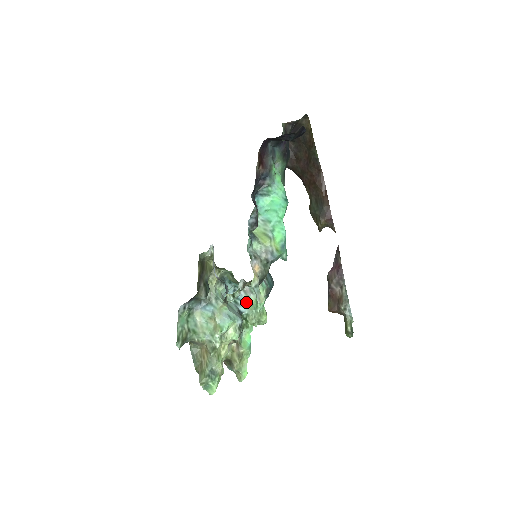
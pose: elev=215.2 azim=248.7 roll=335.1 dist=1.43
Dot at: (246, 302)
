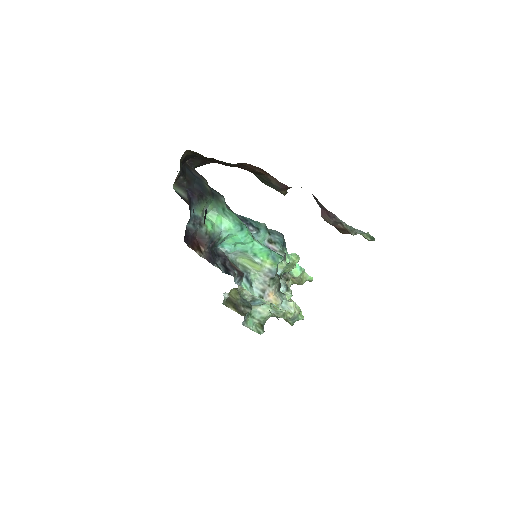
Dot at: occluded
